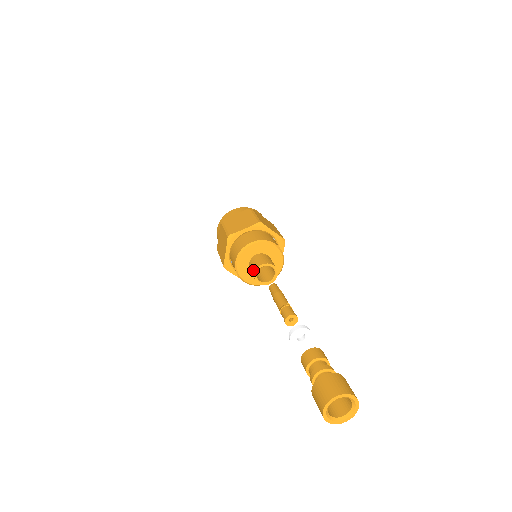
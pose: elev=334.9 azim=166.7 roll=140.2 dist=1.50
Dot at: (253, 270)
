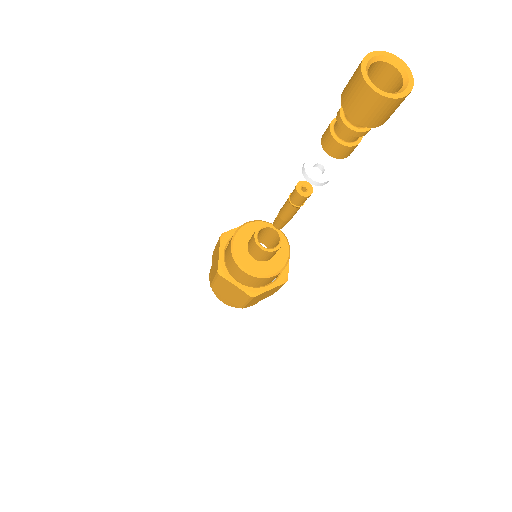
Dot at: (262, 226)
